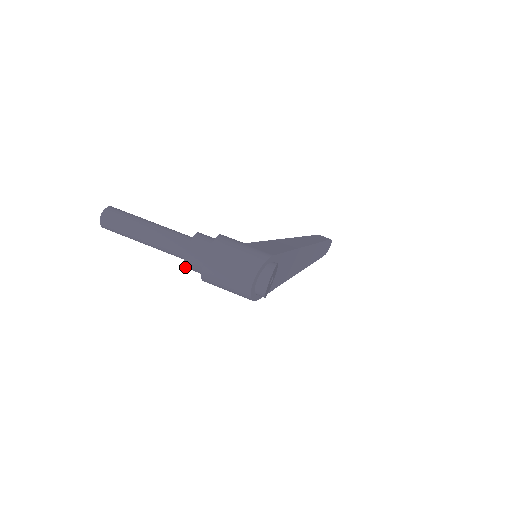
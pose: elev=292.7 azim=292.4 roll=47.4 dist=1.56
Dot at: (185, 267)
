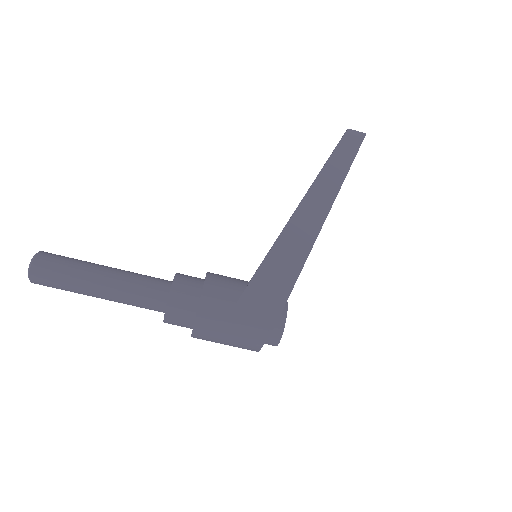
Dot at: occluded
